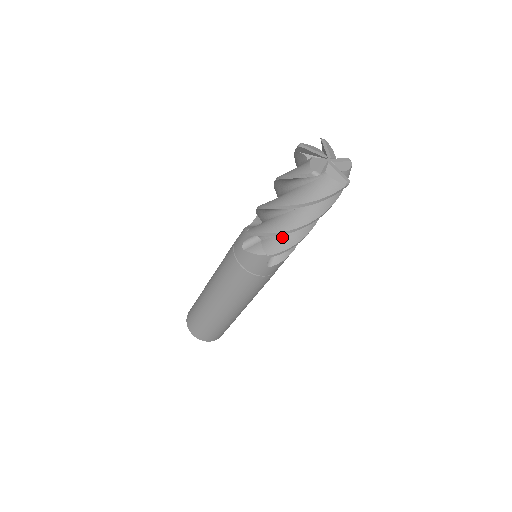
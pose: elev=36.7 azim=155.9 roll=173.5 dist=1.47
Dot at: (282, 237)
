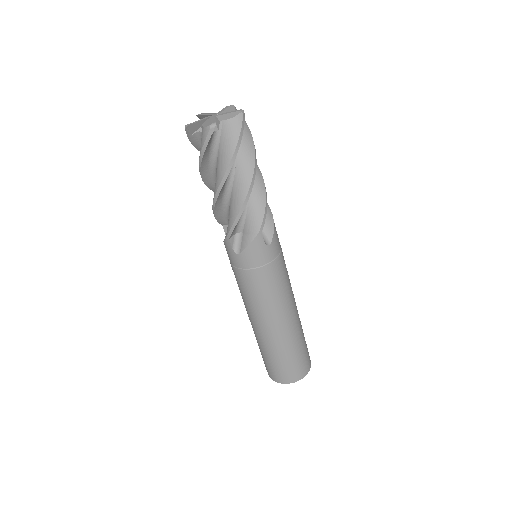
Dot at: (229, 214)
